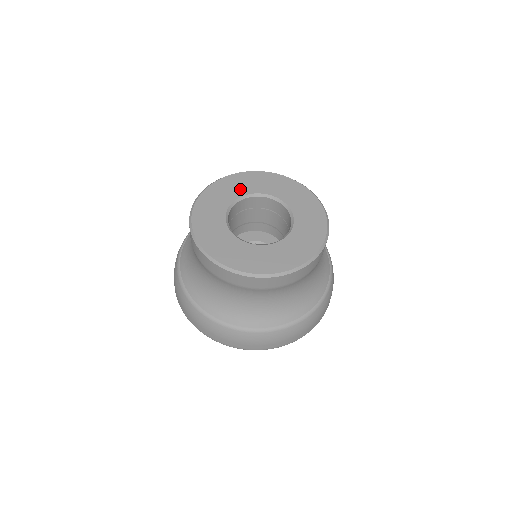
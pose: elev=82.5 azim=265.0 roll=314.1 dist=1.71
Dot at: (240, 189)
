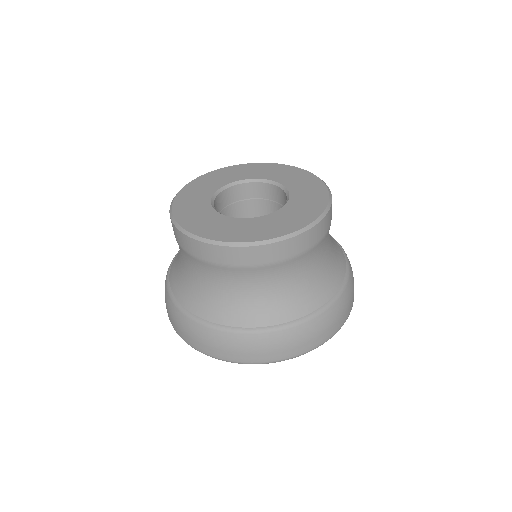
Dot at: (223, 180)
